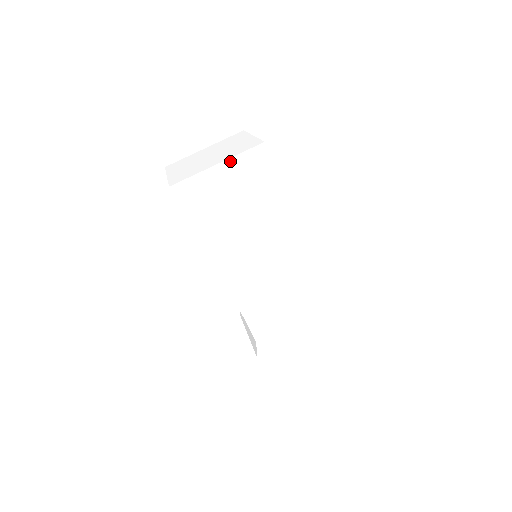
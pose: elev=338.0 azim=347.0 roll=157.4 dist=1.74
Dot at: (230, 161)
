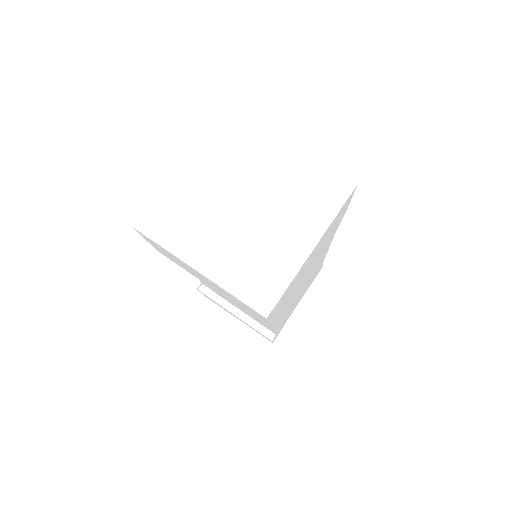
Dot at: (324, 233)
